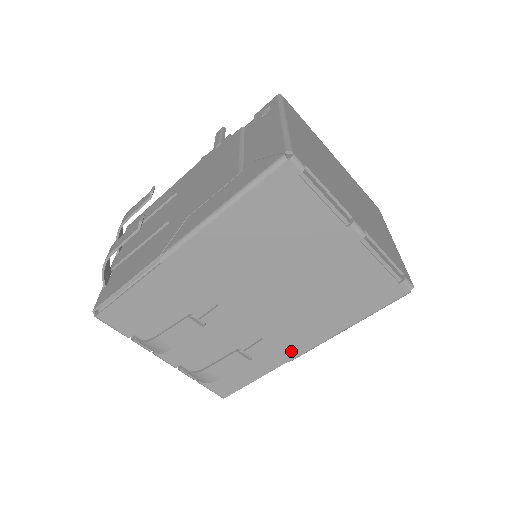
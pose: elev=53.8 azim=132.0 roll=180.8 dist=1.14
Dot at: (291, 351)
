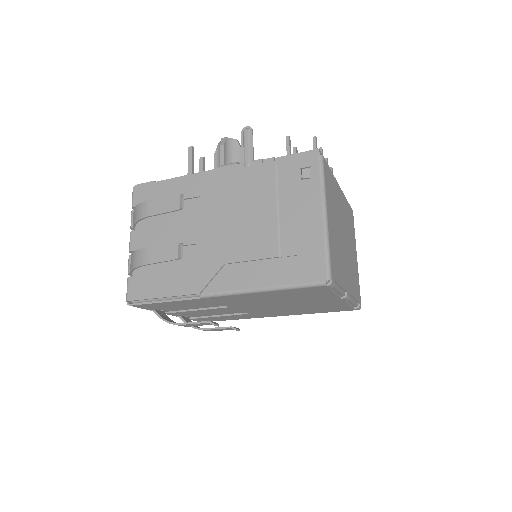
Dot at: (263, 316)
